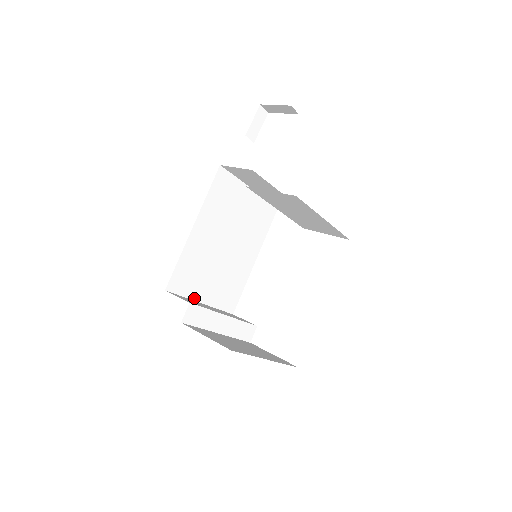
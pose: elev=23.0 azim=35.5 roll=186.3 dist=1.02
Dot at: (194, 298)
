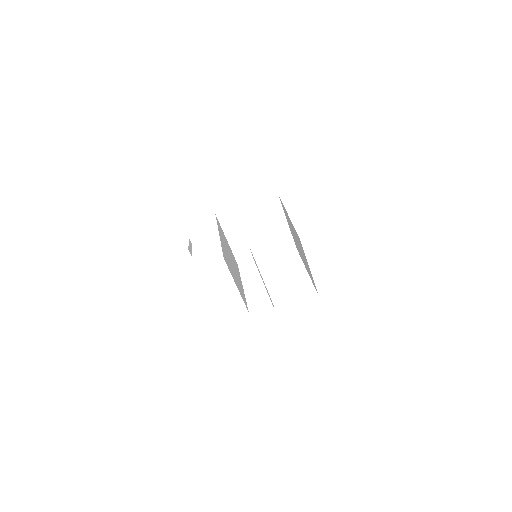
Dot at: occluded
